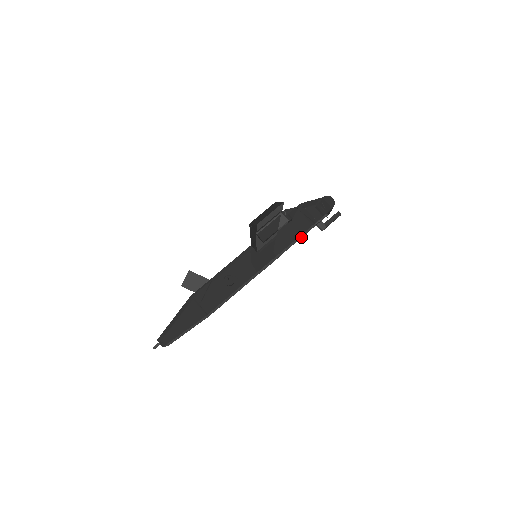
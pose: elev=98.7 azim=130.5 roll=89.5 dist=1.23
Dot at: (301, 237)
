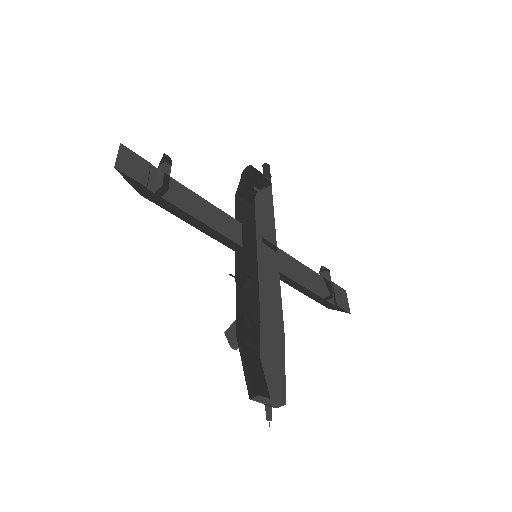
Dot at: (271, 209)
